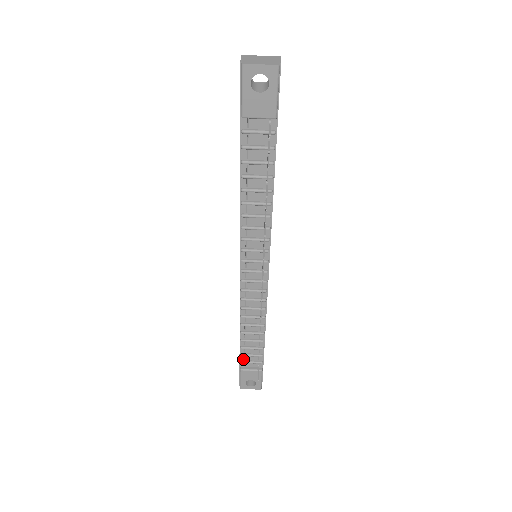
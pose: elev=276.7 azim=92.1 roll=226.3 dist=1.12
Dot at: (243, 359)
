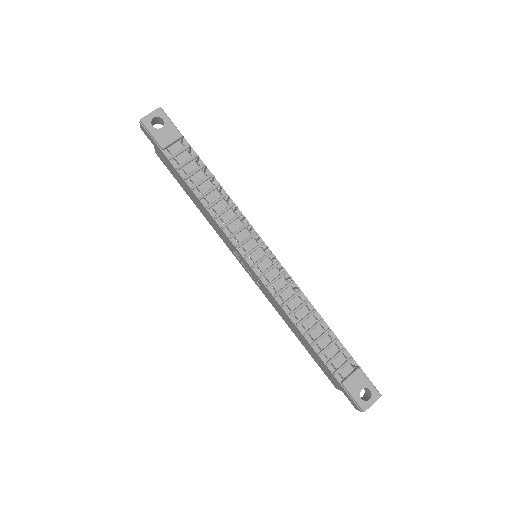
Dot at: (334, 369)
